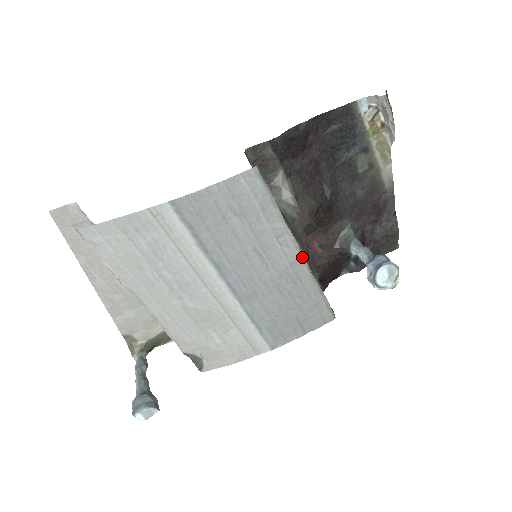
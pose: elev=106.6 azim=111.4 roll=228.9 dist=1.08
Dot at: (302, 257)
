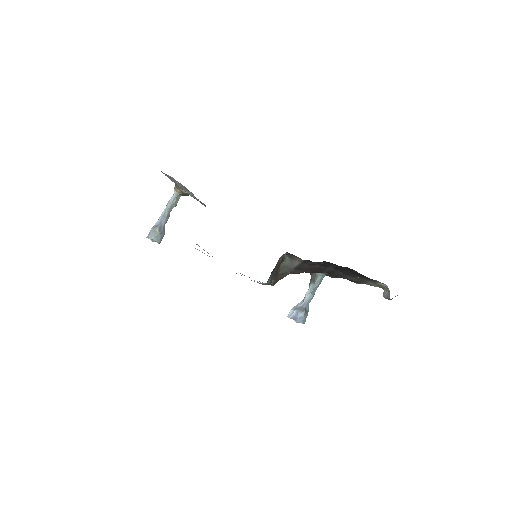
Dot at: occluded
